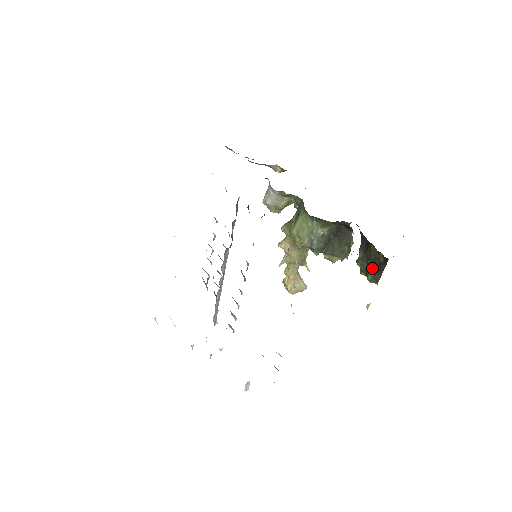
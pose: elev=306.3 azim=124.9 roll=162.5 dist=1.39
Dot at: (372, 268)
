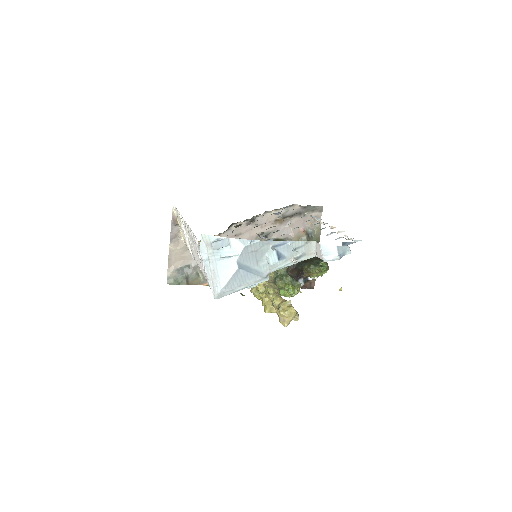
Dot at: (318, 260)
